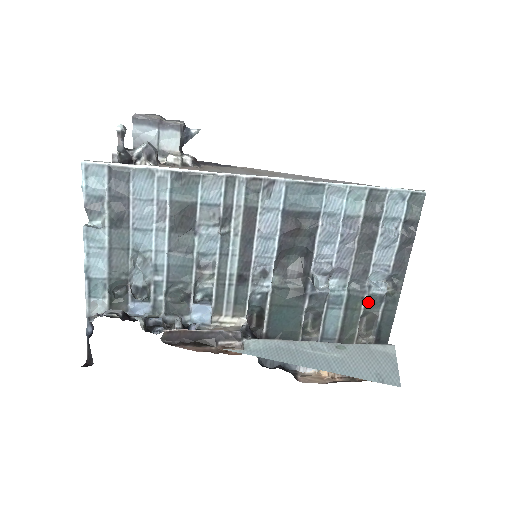
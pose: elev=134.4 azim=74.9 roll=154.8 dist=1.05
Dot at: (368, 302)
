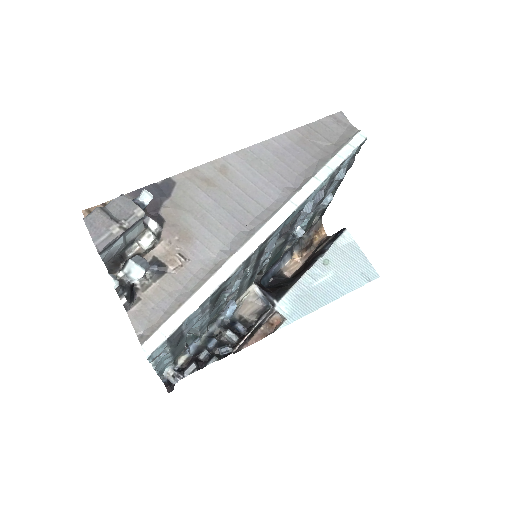
Dot at: occluded
